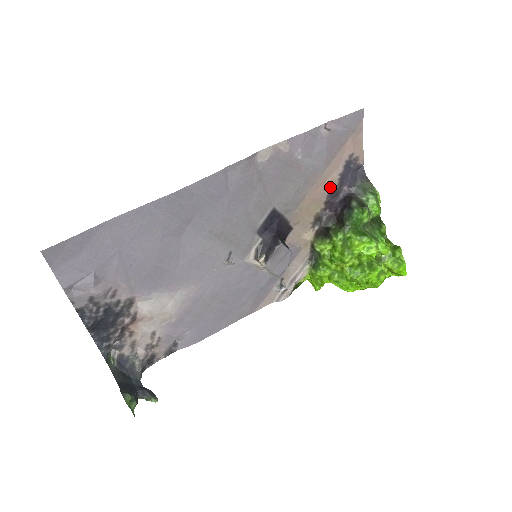
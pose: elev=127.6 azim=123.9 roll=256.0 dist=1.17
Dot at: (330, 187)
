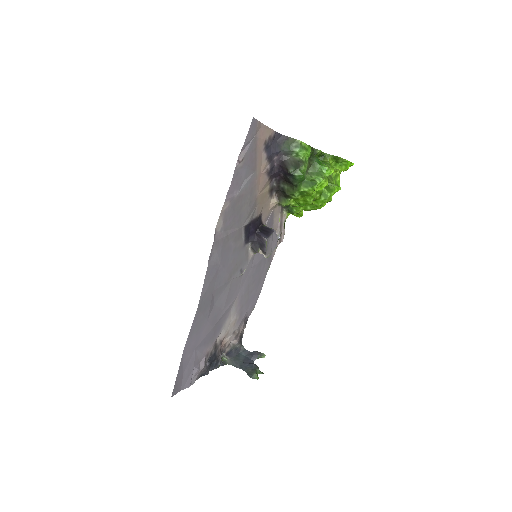
Dot at: (266, 171)
